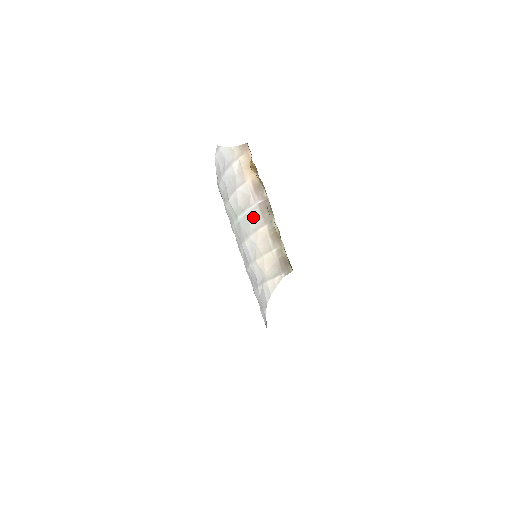
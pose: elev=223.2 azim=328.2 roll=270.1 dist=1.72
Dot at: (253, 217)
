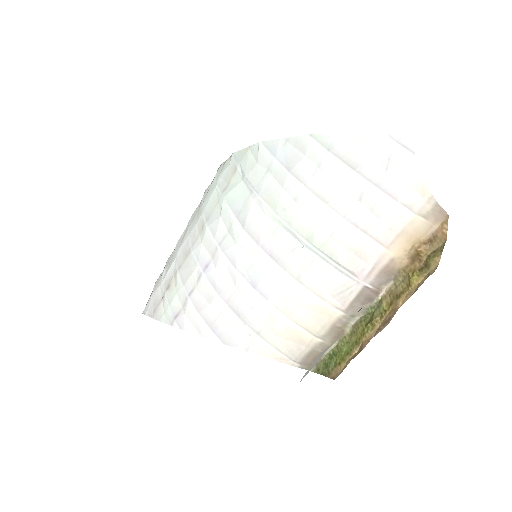
Dot at: (338, 283)
